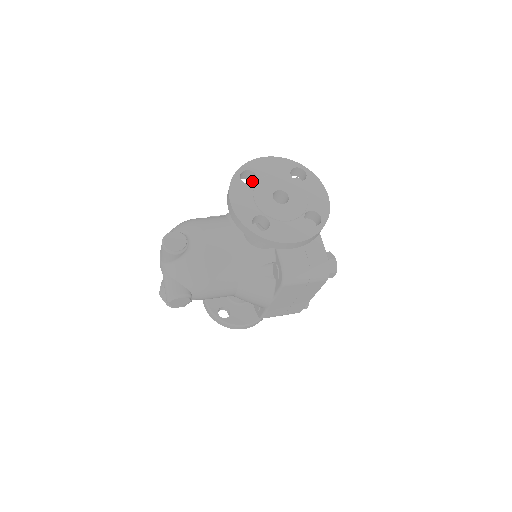
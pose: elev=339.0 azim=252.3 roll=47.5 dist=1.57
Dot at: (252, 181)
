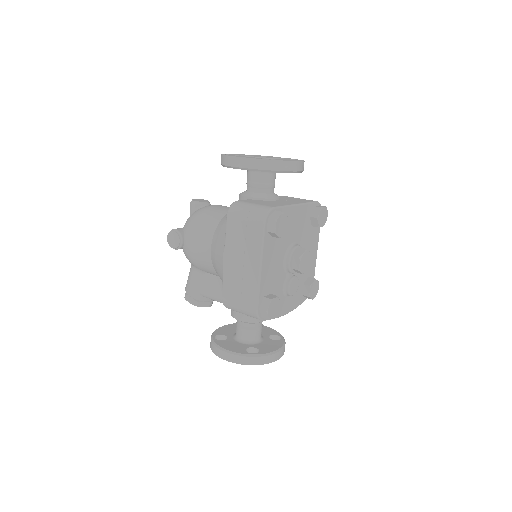
Dot at: occluded
